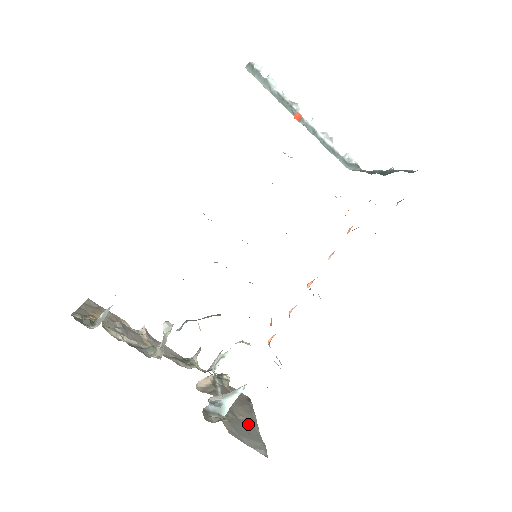
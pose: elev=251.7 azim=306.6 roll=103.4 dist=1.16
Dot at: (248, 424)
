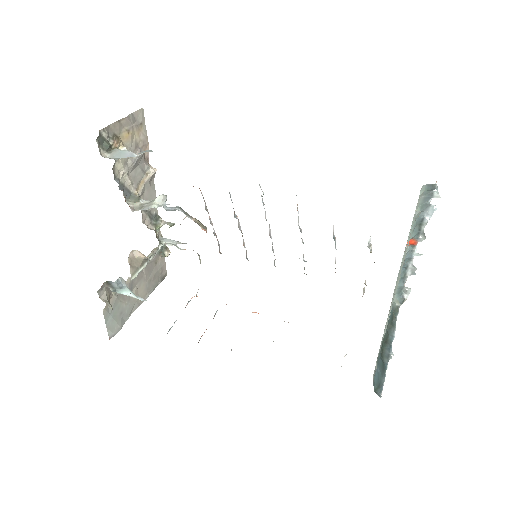
Dot at: (132, 303)
